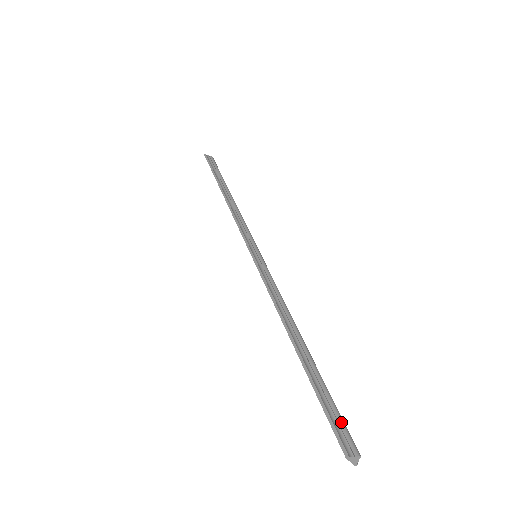
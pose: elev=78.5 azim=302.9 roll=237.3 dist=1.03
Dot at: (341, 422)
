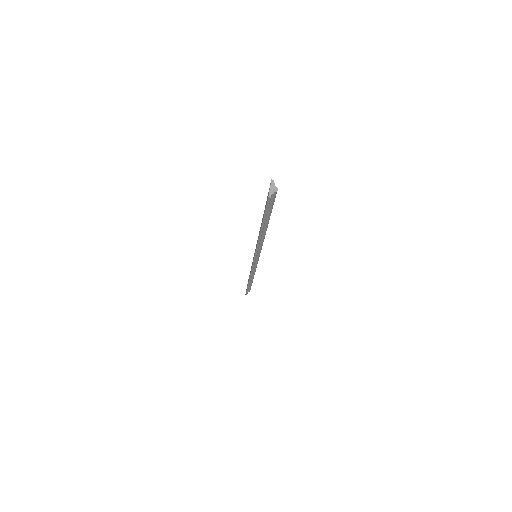
Dot at: occluded
